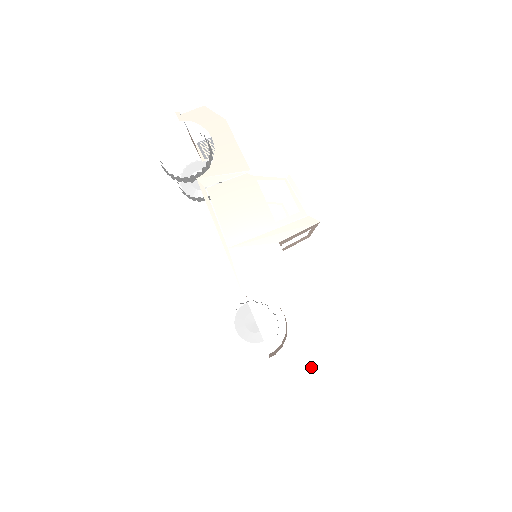
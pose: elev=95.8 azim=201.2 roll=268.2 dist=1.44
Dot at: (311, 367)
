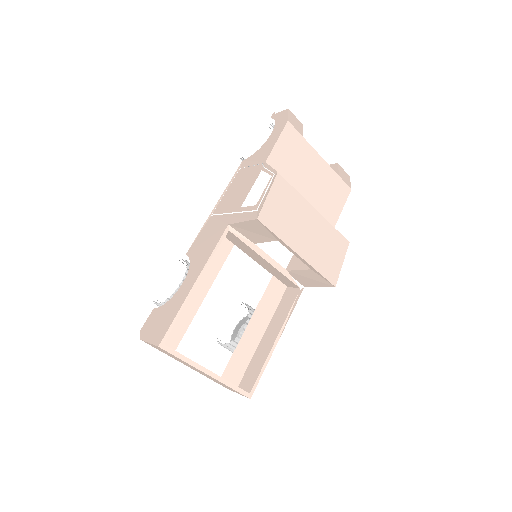
Dot at: (155, 334)
